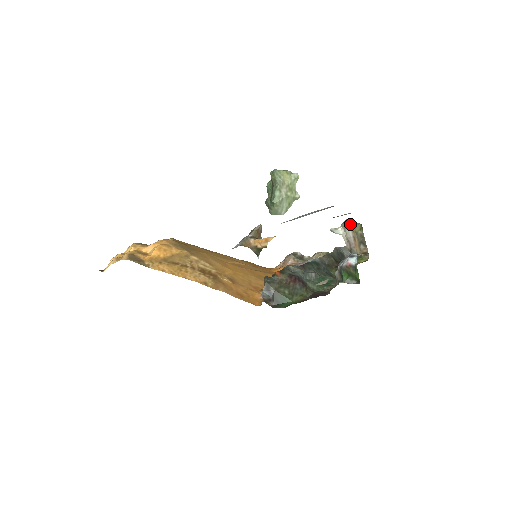
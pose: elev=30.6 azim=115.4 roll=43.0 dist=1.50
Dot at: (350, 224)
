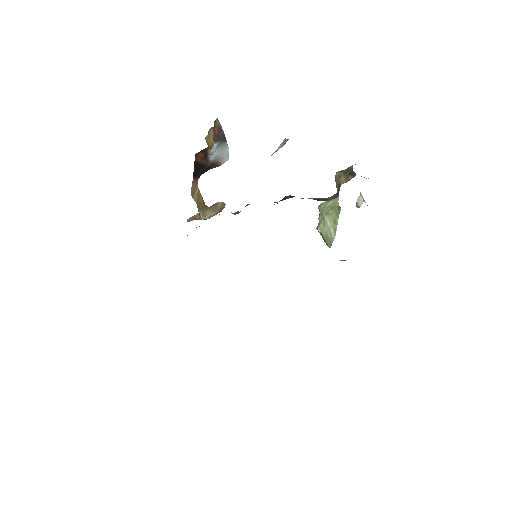
Dot at: occluded
